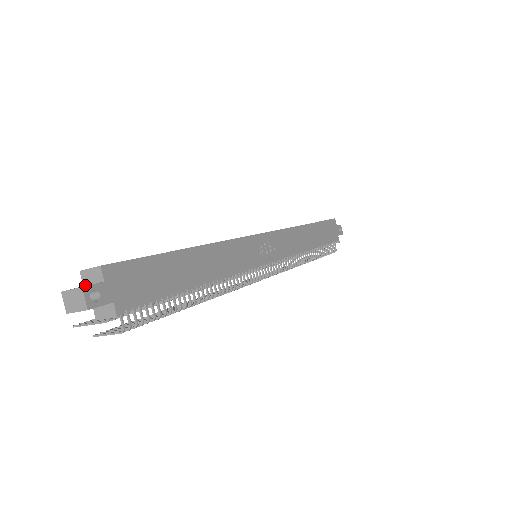
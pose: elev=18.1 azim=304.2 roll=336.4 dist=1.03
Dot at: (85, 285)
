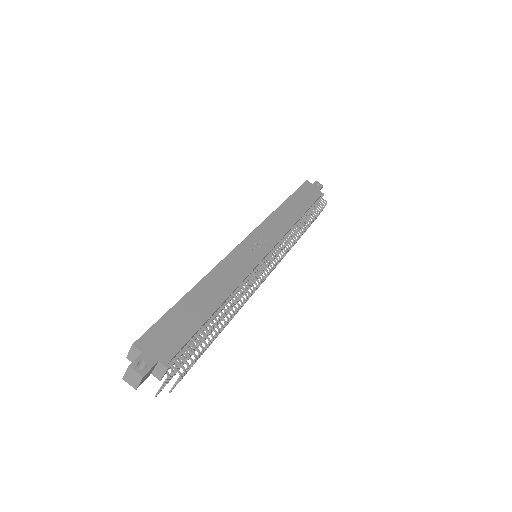
Dot at: occluded
